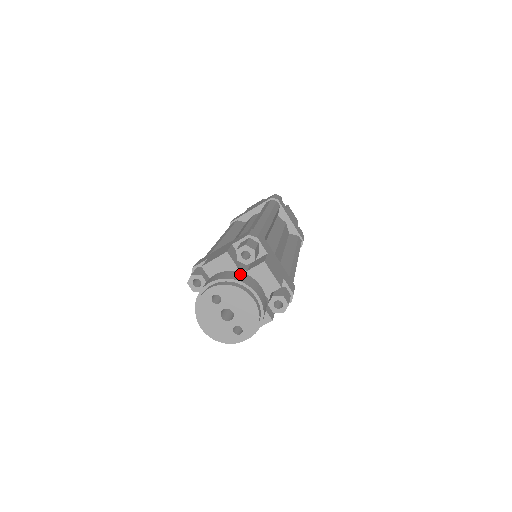
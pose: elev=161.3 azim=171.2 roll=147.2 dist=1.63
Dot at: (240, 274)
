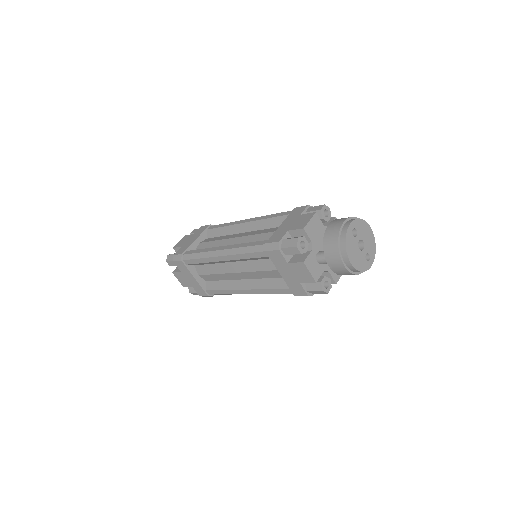
Dot at: occluded
